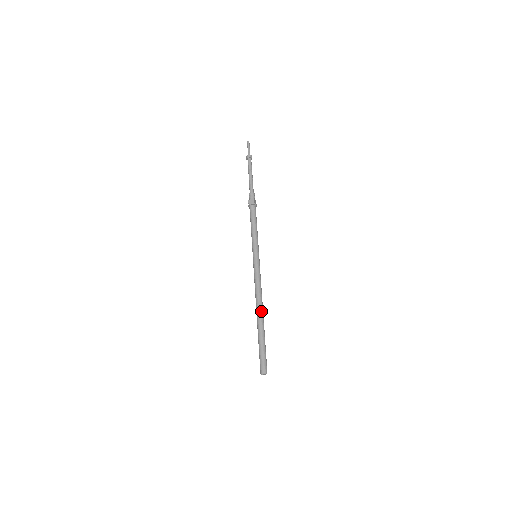
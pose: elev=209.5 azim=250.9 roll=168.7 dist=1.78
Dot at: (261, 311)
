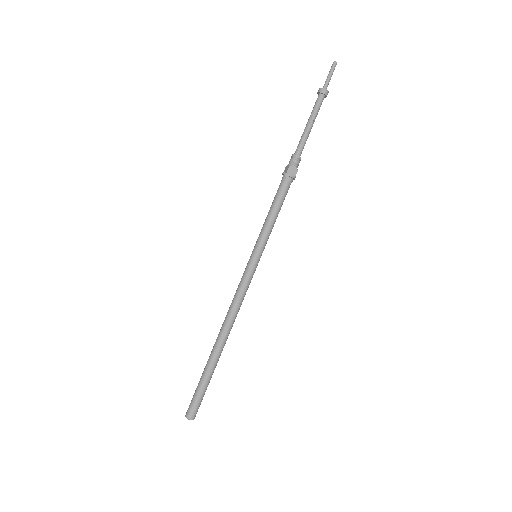
Dot at: (220, 336)
